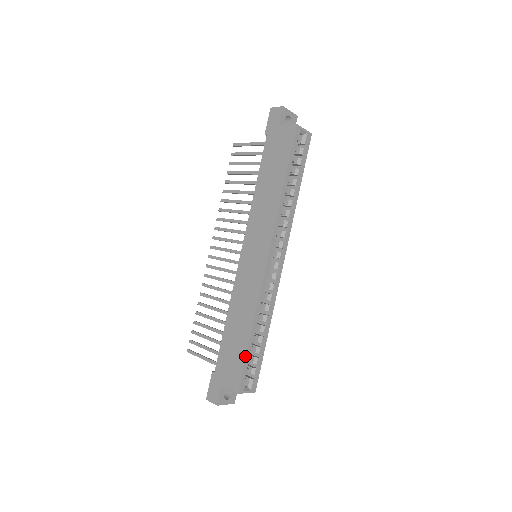
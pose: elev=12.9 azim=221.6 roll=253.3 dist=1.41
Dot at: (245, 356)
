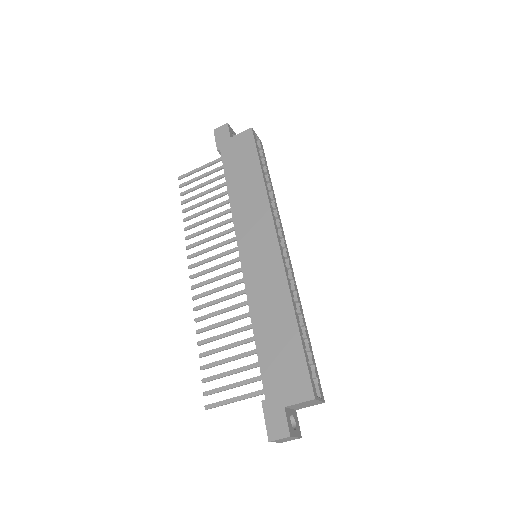
Dot at: (302, 350)
